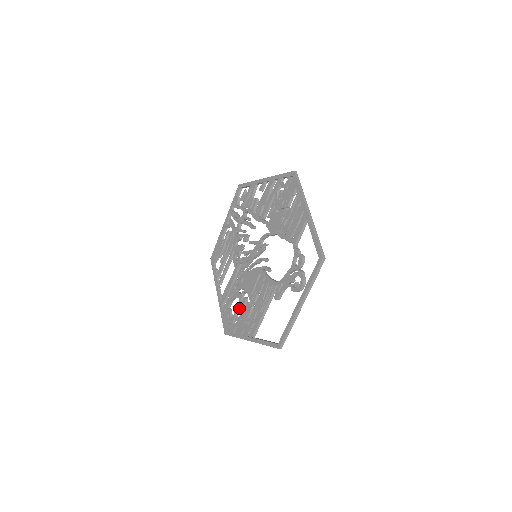
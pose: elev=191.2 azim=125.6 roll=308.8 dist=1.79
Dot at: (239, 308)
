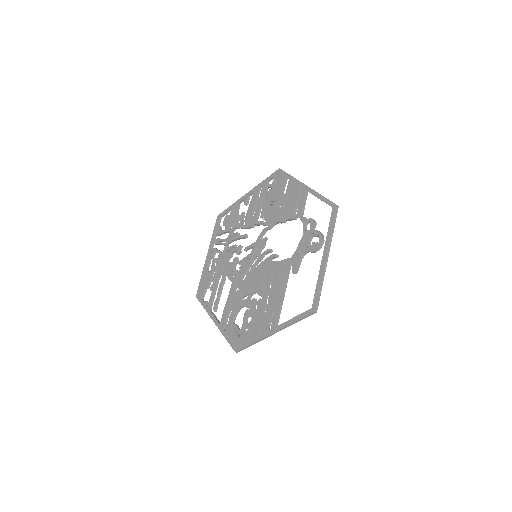
Dot at: (248, 313)
